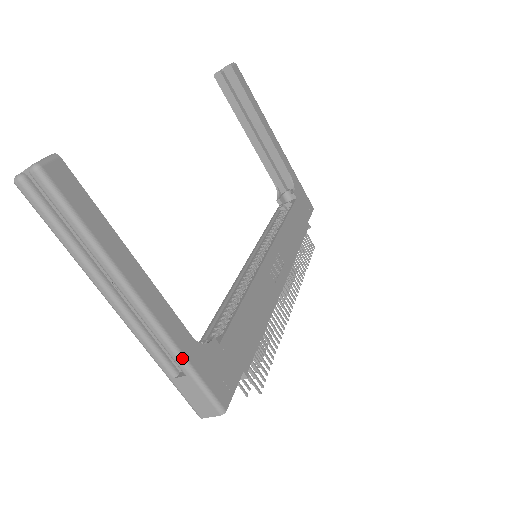
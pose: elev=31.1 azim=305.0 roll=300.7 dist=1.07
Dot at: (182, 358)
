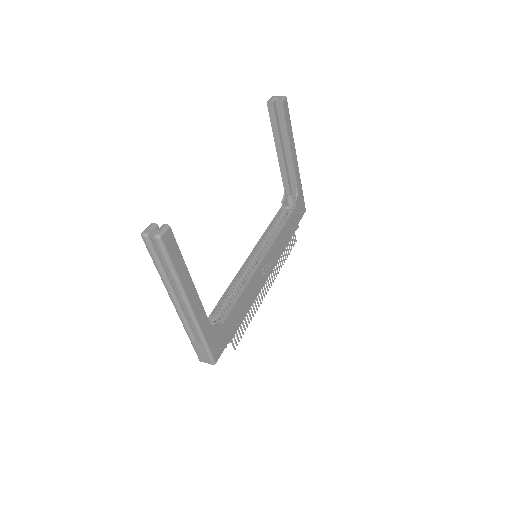
Dot at: (202, 336)
